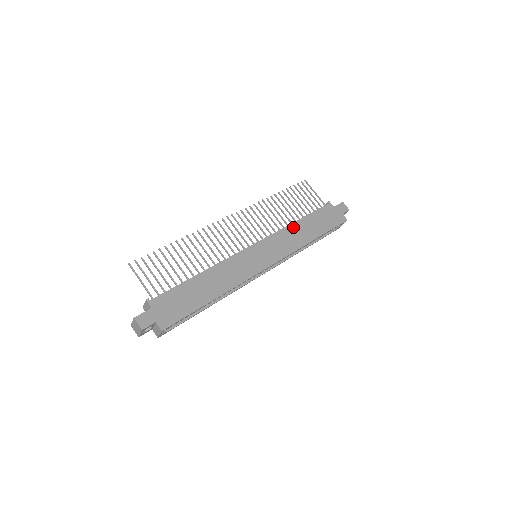
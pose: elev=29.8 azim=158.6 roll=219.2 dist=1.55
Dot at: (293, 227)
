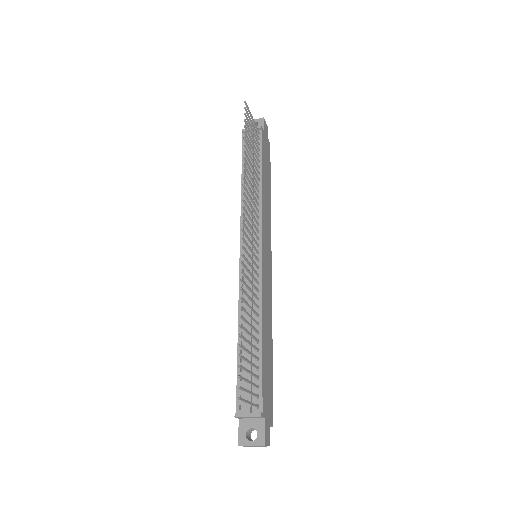
Dot at: (264, 193)
